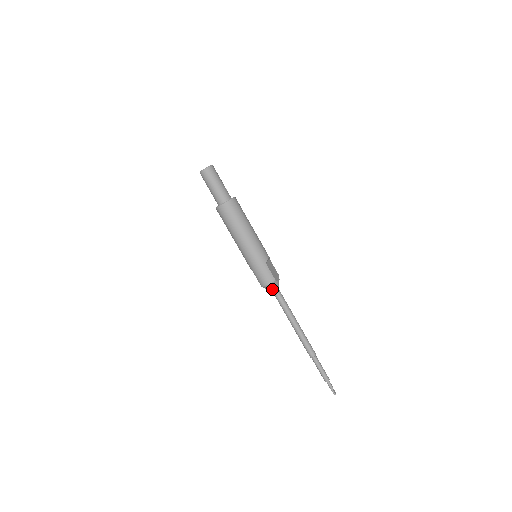
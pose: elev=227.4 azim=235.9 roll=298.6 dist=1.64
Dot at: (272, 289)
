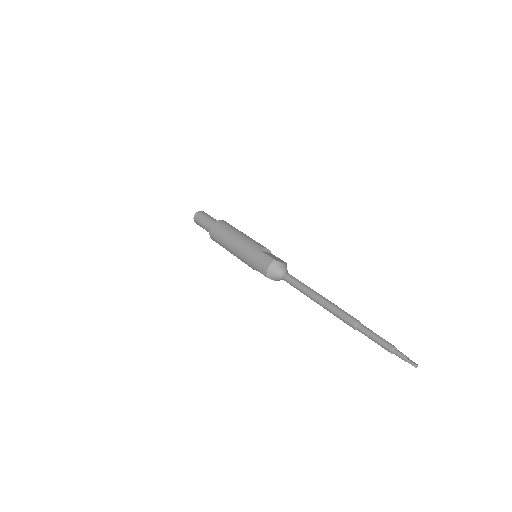
Dot at: (277, 273)
